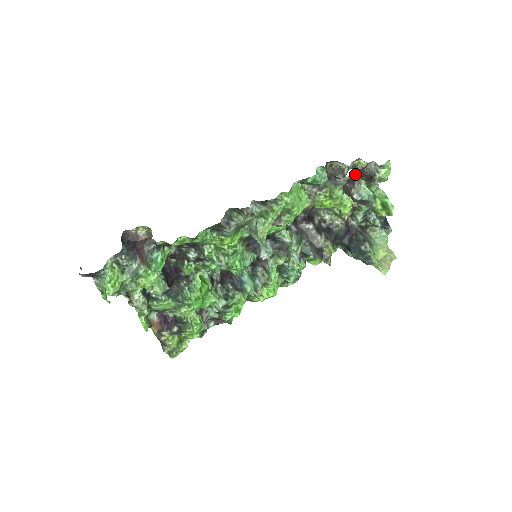
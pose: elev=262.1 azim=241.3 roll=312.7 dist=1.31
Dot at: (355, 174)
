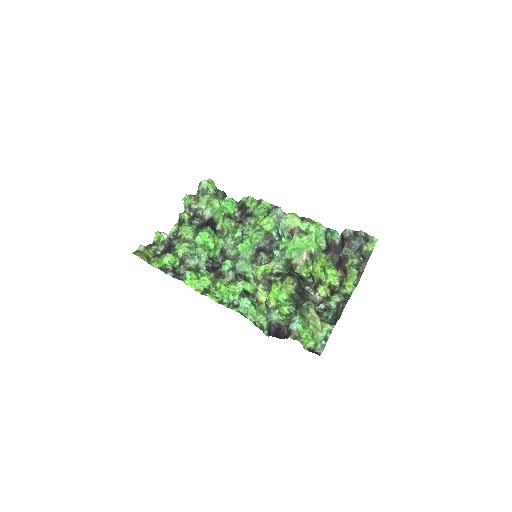
Dot at: (355, 242)
